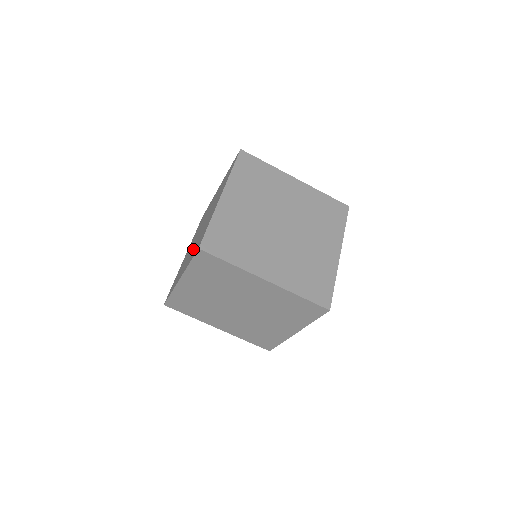
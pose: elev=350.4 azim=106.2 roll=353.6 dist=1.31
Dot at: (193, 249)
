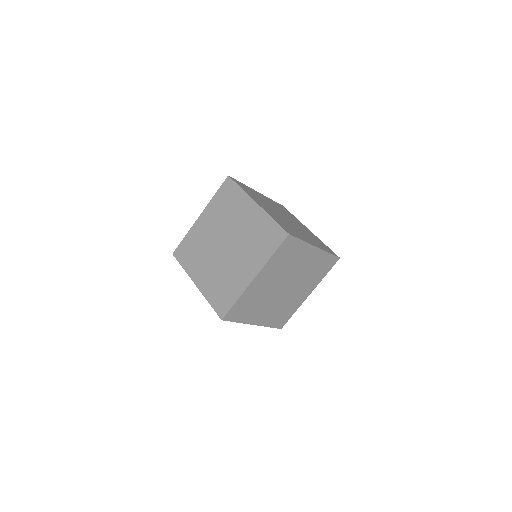
Dot at: (249, 252)
